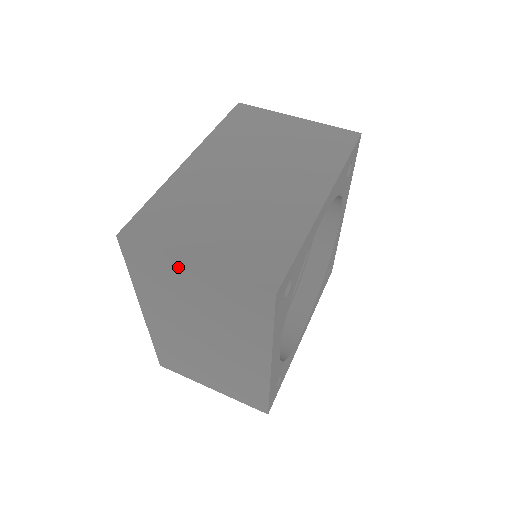
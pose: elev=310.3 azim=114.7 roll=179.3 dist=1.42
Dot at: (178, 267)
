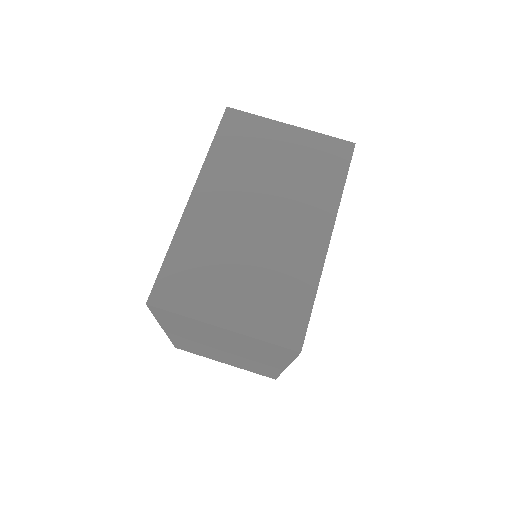
Dot at: (208, 326)
